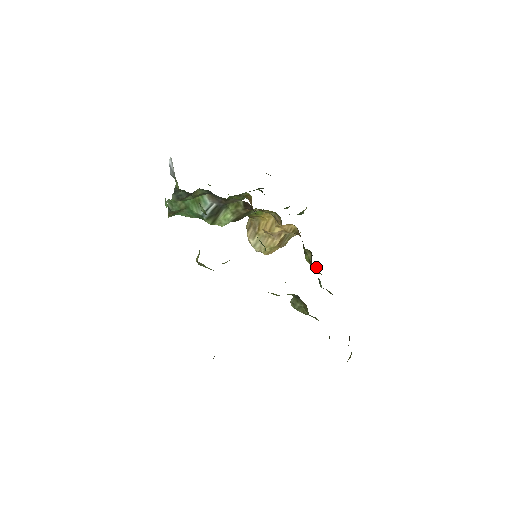
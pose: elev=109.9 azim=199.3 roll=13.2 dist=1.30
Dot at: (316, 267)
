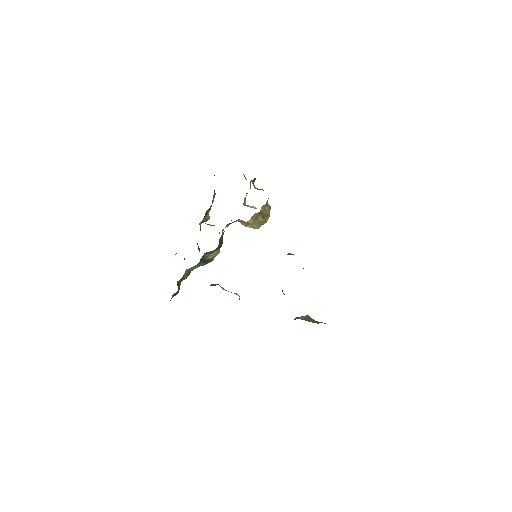
Dot at: occluded
